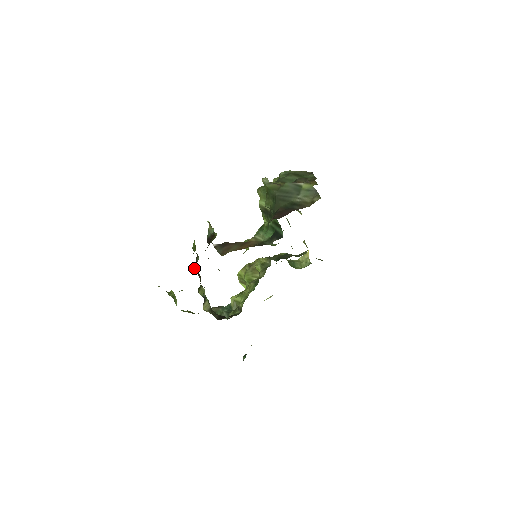
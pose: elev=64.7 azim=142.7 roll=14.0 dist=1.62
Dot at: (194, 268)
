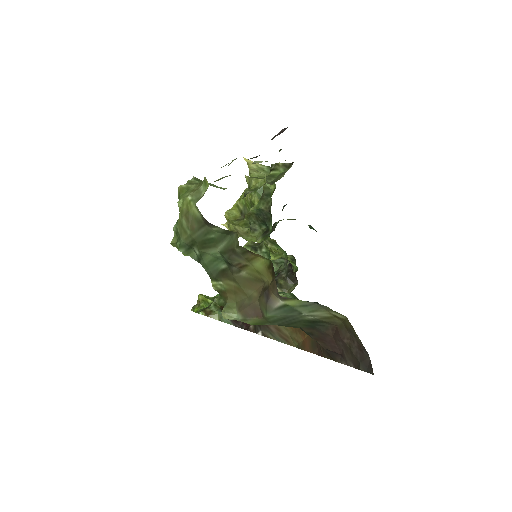
Dot at: occluded
